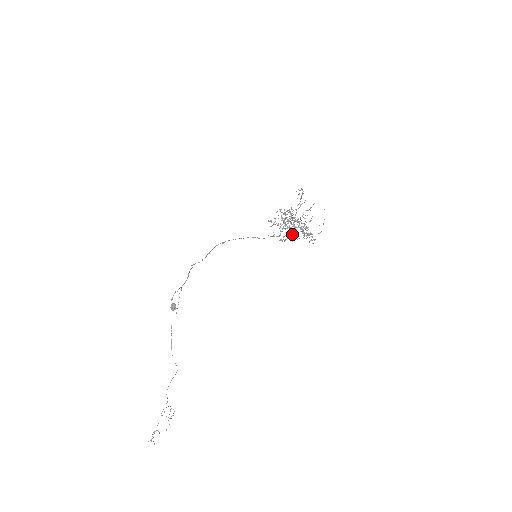
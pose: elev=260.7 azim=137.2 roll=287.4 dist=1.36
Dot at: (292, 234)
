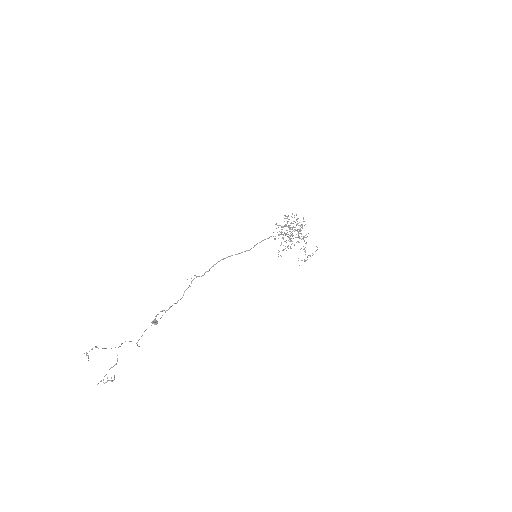
Dot at: (290, 240)
